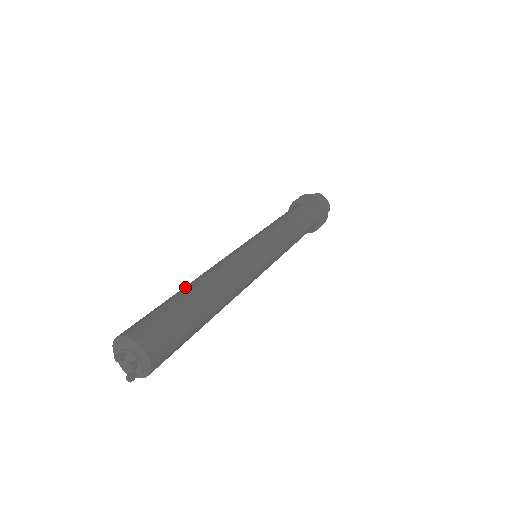
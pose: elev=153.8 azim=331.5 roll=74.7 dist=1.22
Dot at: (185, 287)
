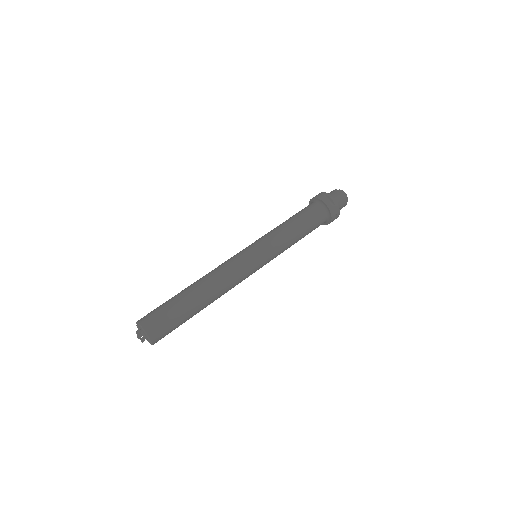
Dot at: (195, 295)
